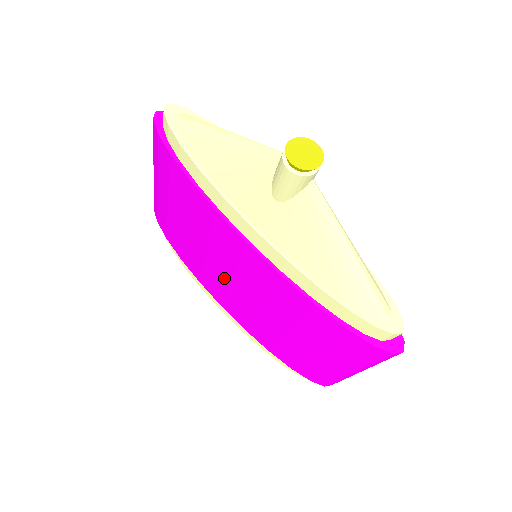
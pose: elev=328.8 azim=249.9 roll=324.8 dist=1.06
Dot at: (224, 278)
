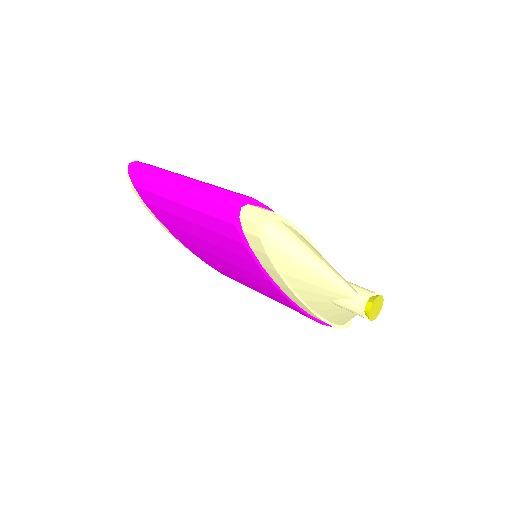
Dot at: (223, 266)
